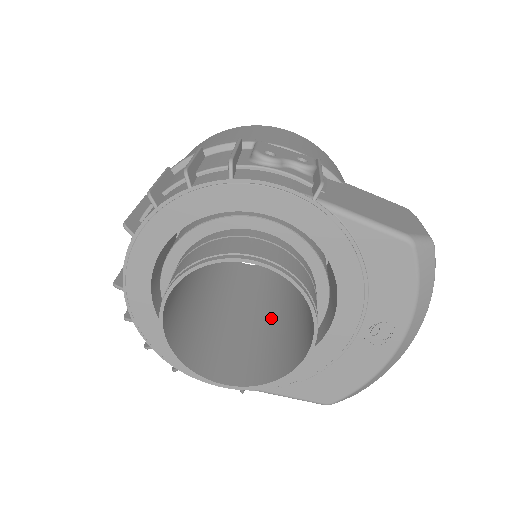
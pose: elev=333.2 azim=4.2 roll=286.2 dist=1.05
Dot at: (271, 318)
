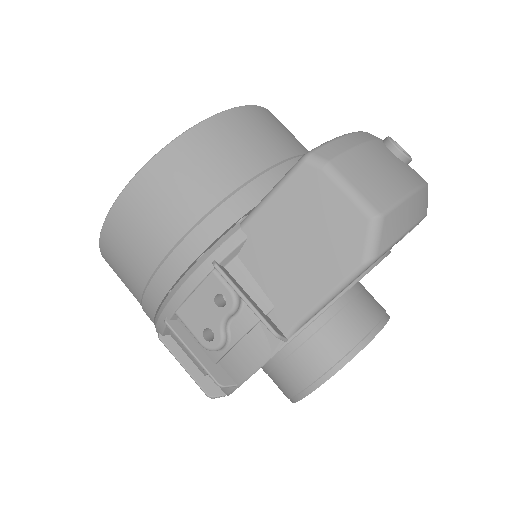
Dot at: occluded
